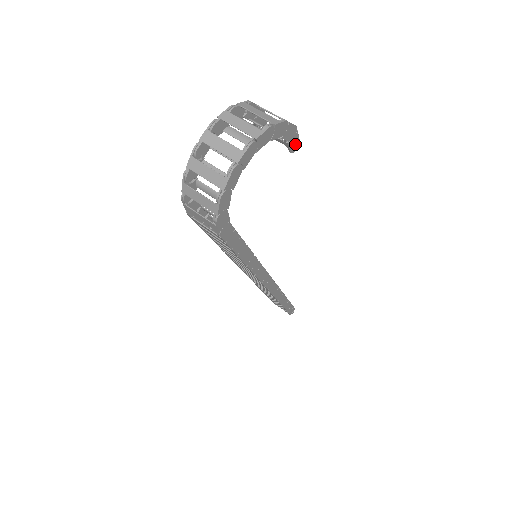
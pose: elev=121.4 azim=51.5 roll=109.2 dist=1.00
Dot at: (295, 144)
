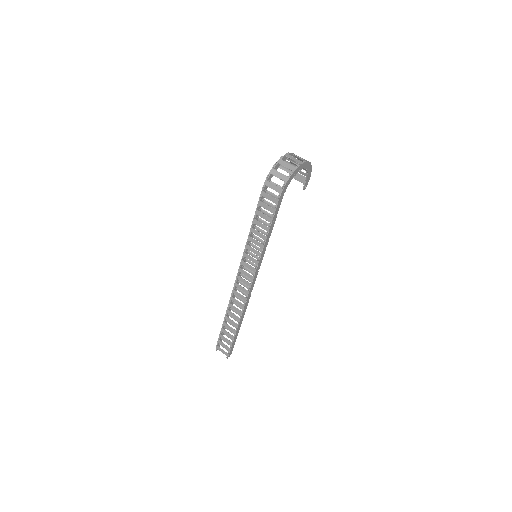
Dot at: (305, 187)
